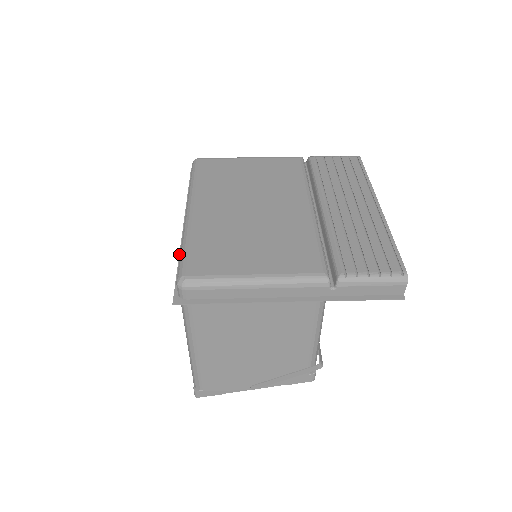
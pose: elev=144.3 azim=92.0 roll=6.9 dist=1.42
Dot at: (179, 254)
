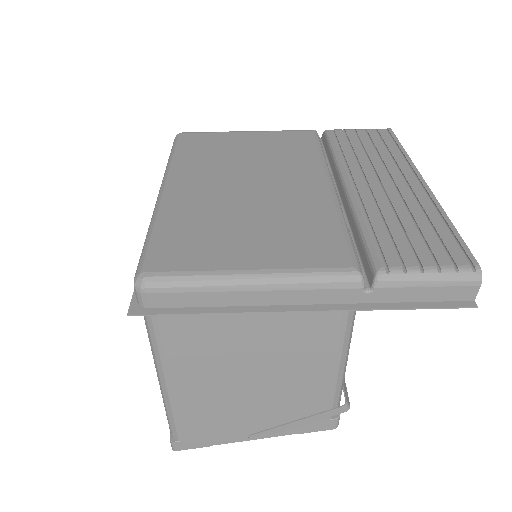
Dot at: occluded
